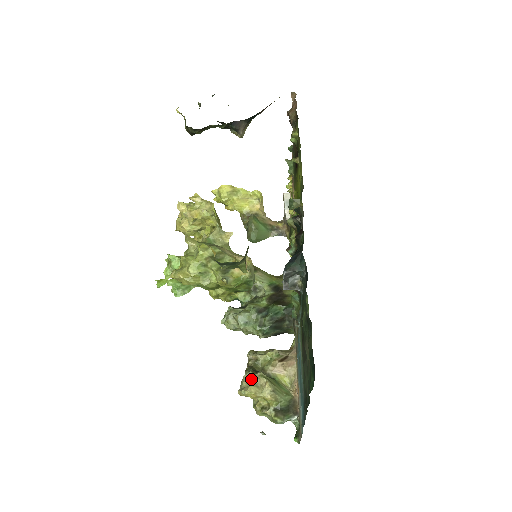
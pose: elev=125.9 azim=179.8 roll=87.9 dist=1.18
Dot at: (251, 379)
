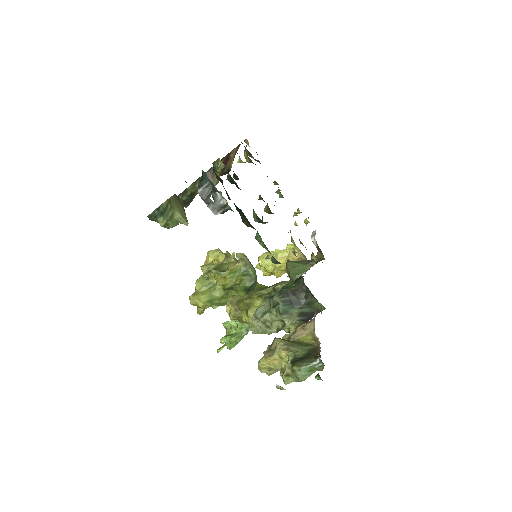
Dot at: (268, 350)
